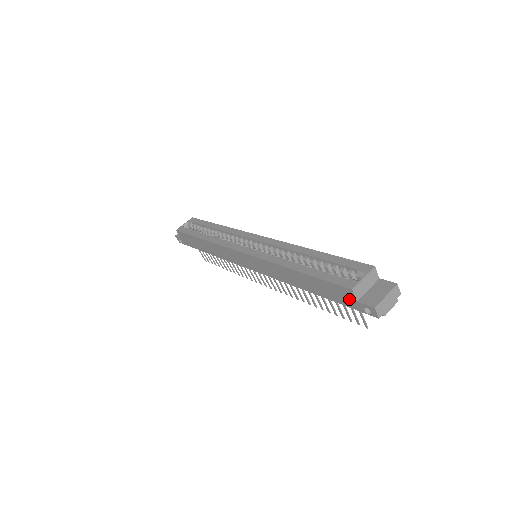
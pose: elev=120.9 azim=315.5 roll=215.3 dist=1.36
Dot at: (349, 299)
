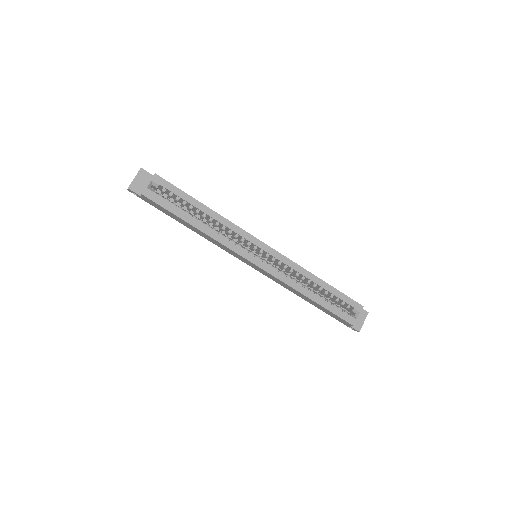
Dot at: (344, 322)
